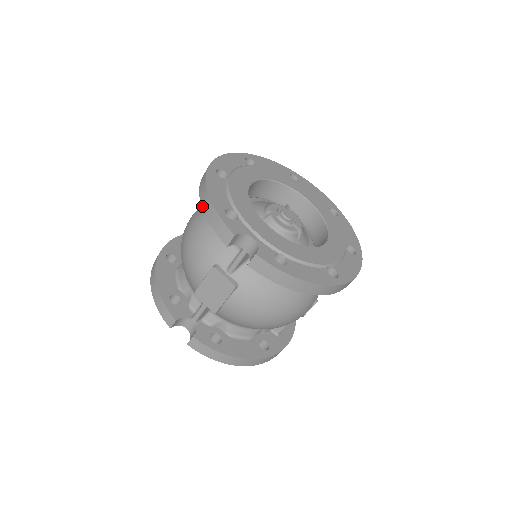
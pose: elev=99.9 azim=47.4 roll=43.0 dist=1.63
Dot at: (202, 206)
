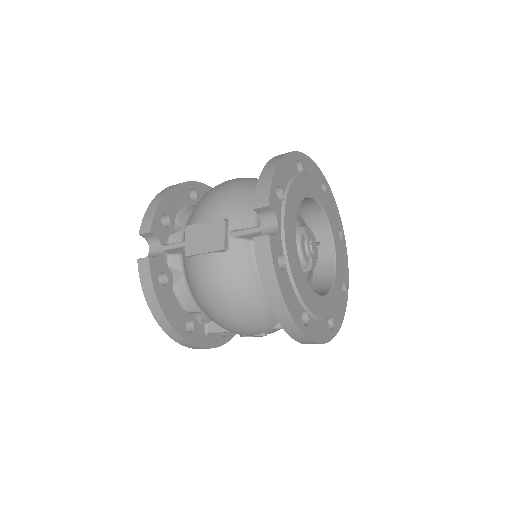
Dot at: (265, 167)
